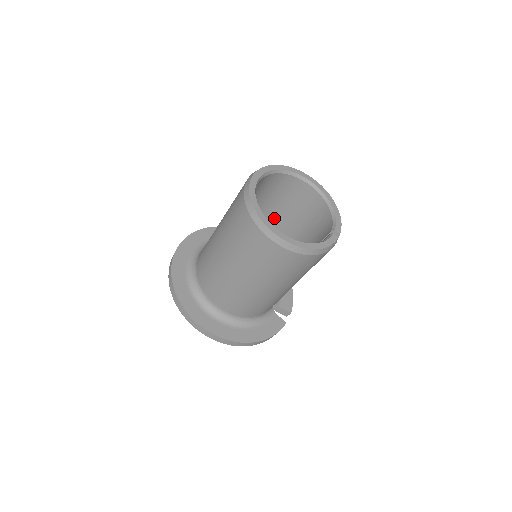
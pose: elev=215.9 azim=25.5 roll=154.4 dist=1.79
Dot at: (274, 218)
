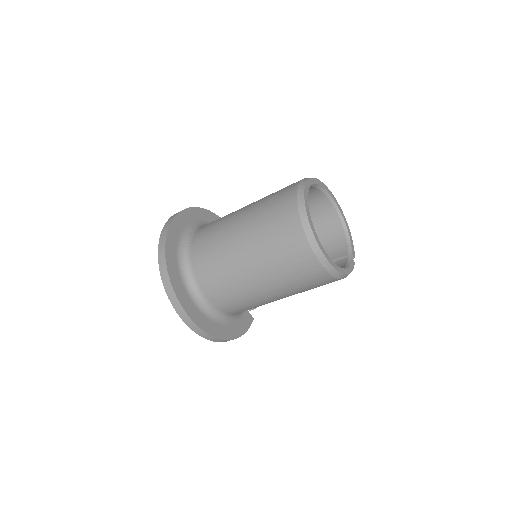
Dot at: occluded
